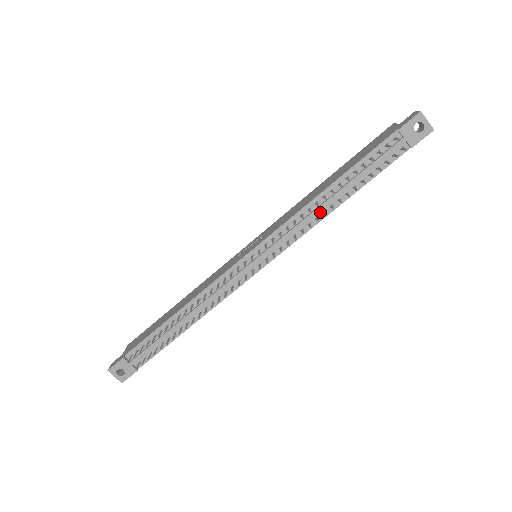
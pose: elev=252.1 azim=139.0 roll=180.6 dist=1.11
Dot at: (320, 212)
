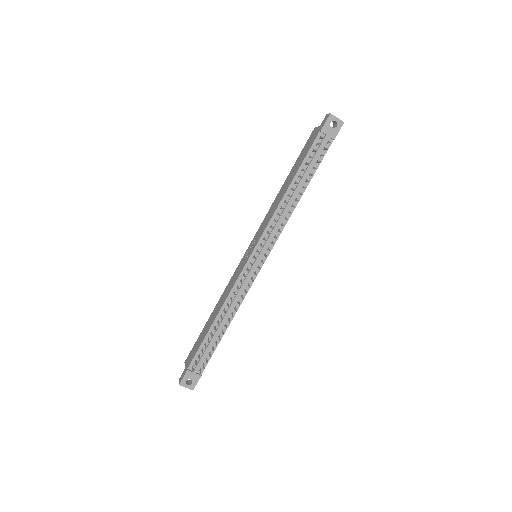
Dot at: (290, 207)
